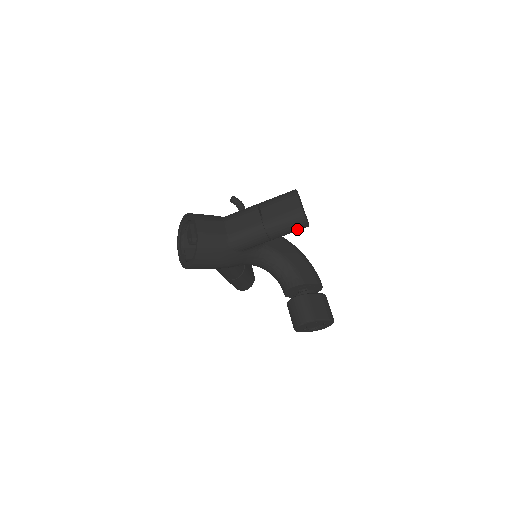
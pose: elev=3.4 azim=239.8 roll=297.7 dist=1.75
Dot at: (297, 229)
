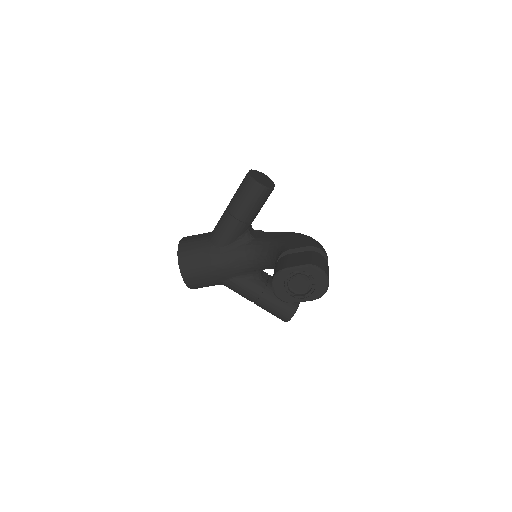
Dot at: (254, 195)
